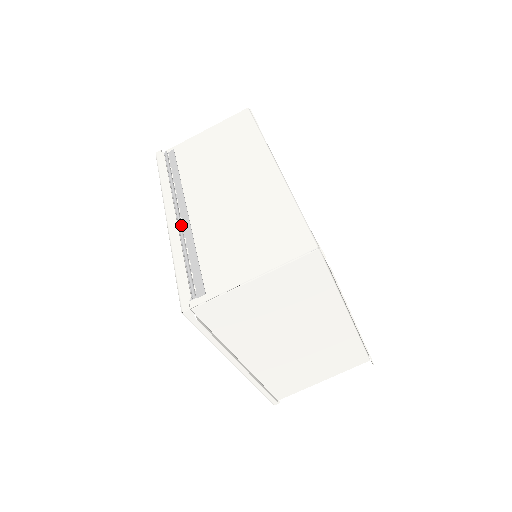
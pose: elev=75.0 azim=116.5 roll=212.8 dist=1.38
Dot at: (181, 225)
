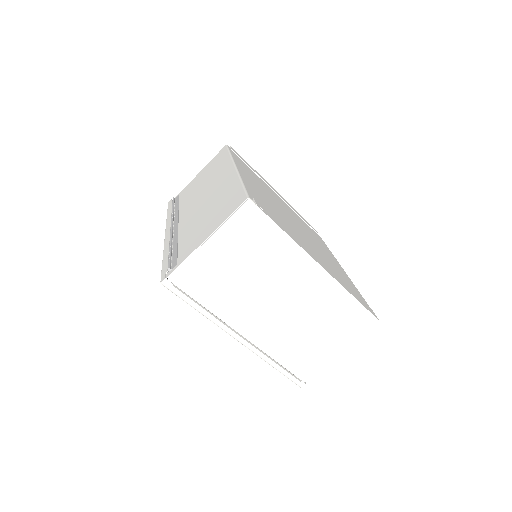
Dot at: (171, 233)
